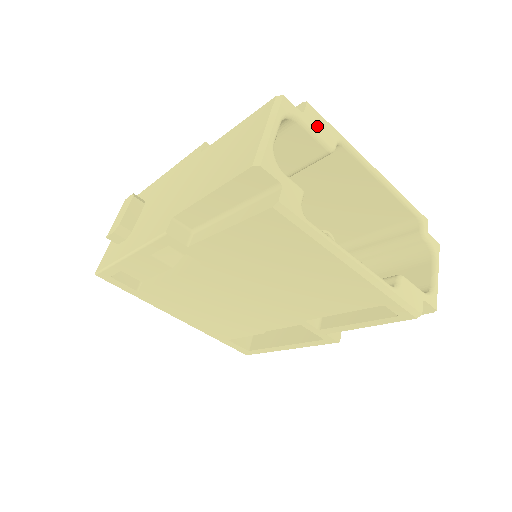
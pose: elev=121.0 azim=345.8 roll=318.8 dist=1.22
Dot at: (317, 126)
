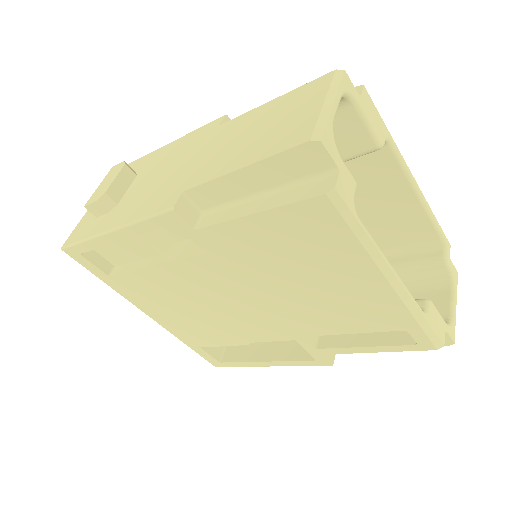
Dot at: (371, 115)
